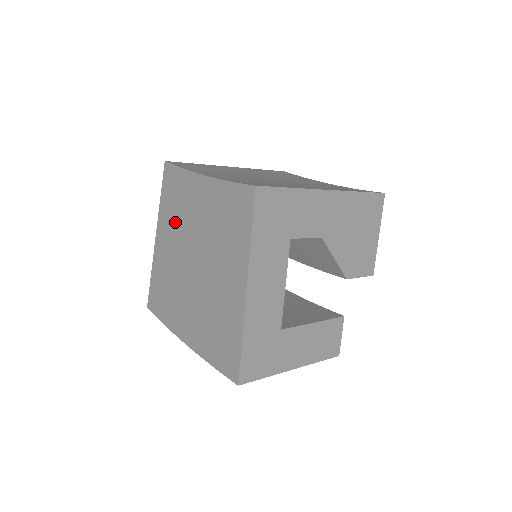
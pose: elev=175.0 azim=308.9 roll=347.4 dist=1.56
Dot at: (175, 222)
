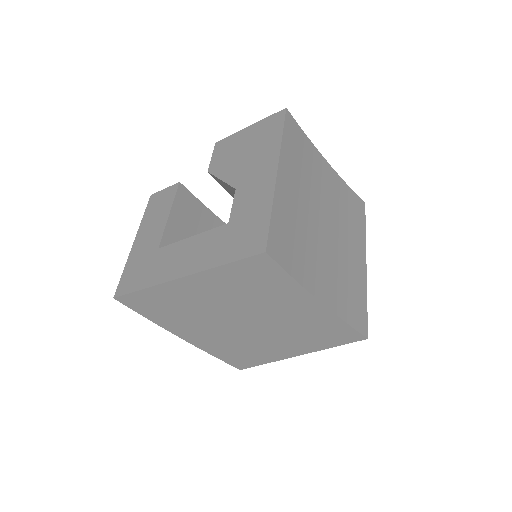
Dot at: (237, 293)
